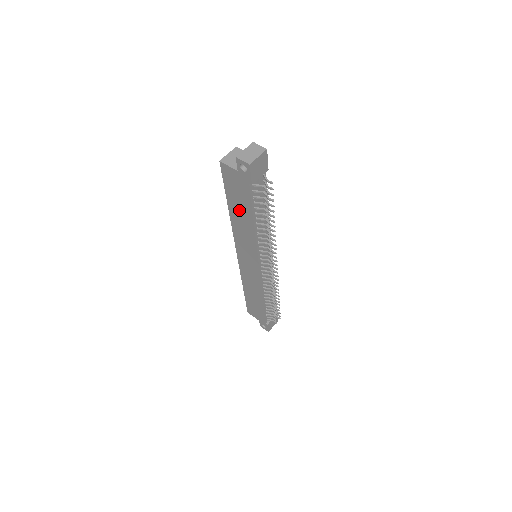
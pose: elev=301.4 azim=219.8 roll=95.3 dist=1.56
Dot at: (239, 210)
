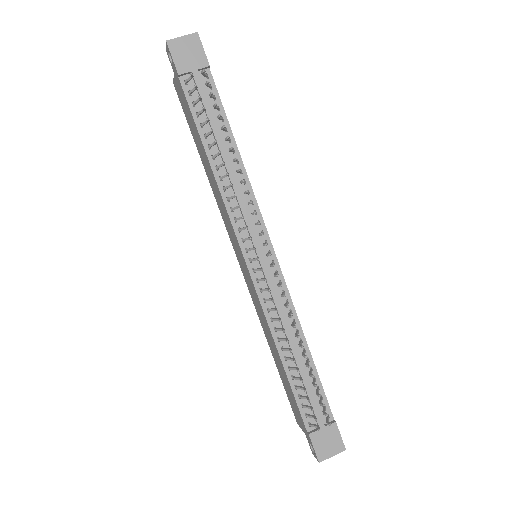
Dot at: (200, 149)
